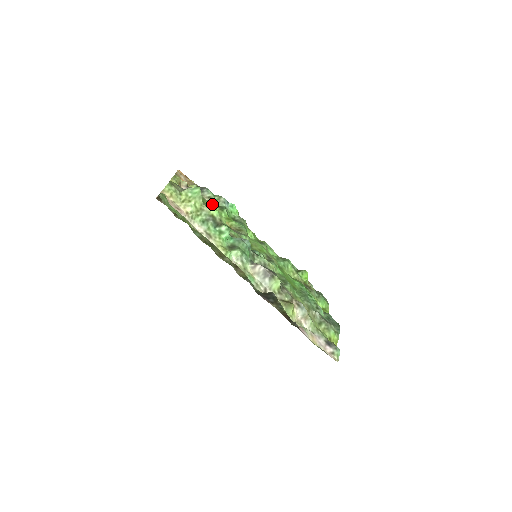
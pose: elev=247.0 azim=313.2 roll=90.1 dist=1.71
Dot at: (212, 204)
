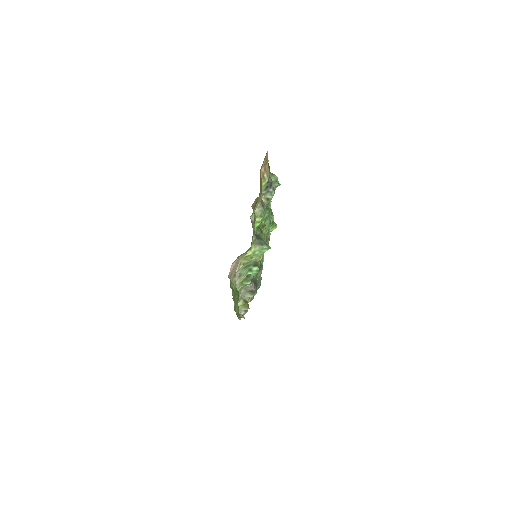
Dot at: occluded
